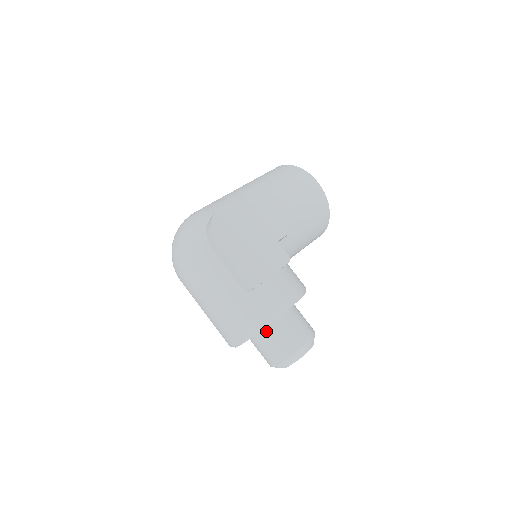
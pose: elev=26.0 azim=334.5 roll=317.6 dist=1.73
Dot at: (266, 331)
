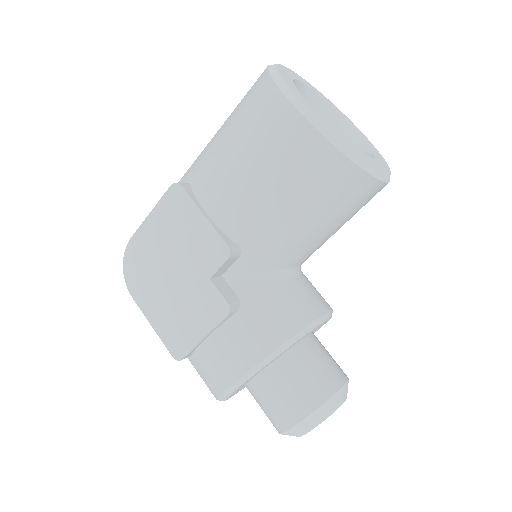
Dot at: (249, 391)
